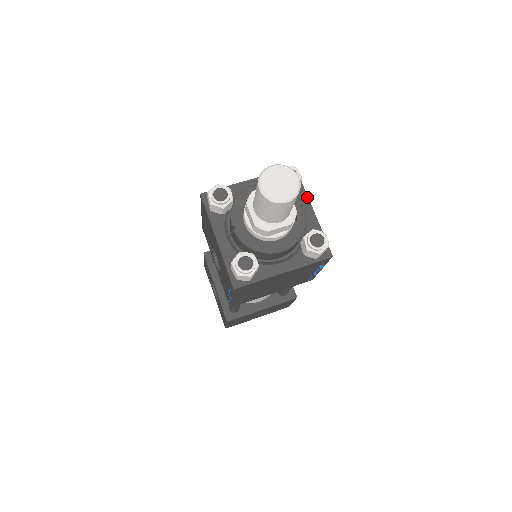
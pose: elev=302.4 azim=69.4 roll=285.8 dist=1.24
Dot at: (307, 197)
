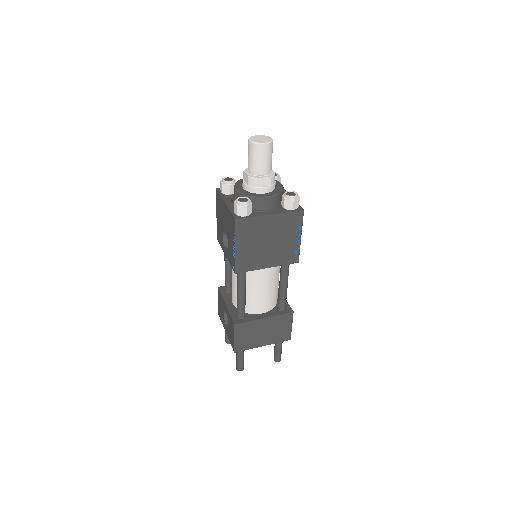
Dot at: occluded
